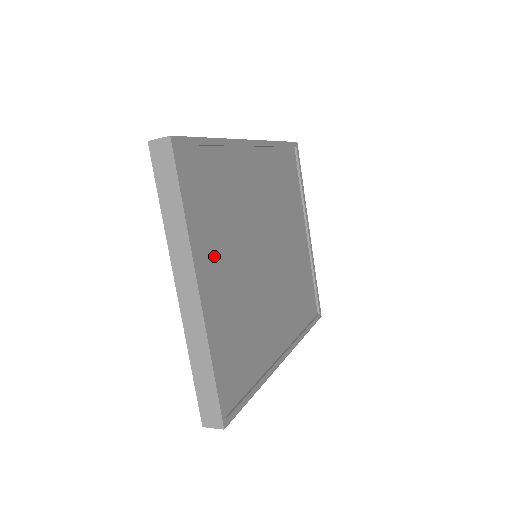
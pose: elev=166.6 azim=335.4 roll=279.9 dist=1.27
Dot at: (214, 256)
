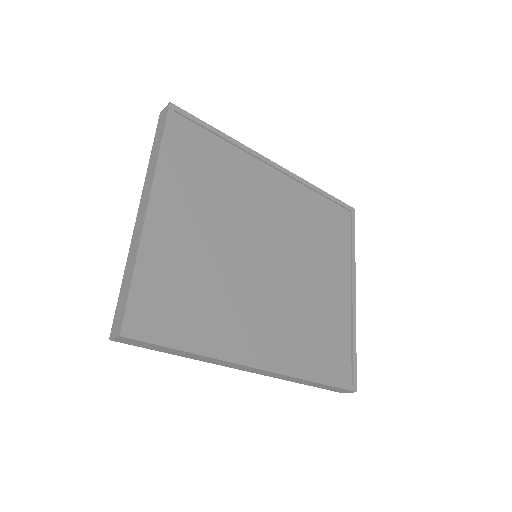
Dot at: (186, 204)
